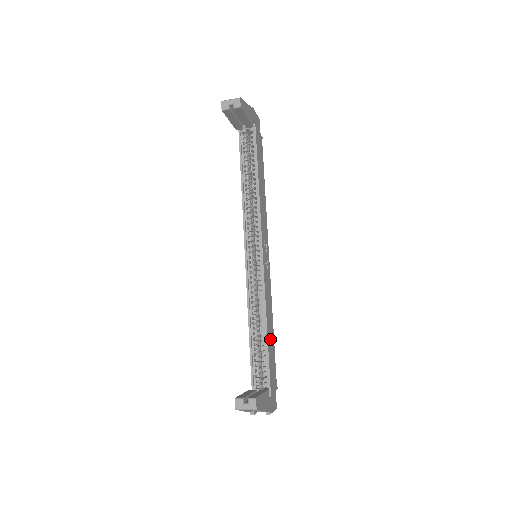
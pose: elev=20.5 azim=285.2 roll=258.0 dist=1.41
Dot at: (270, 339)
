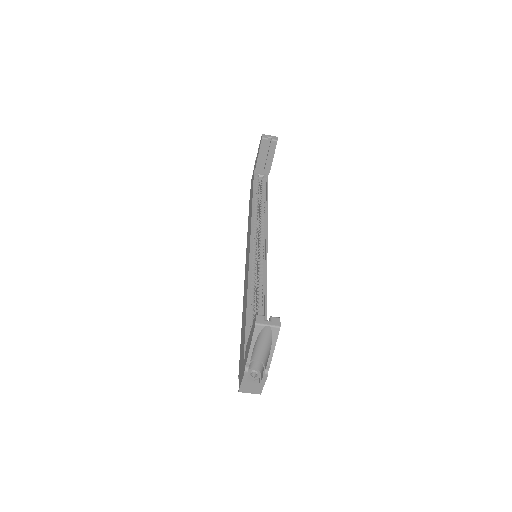
Dot at: occluded
